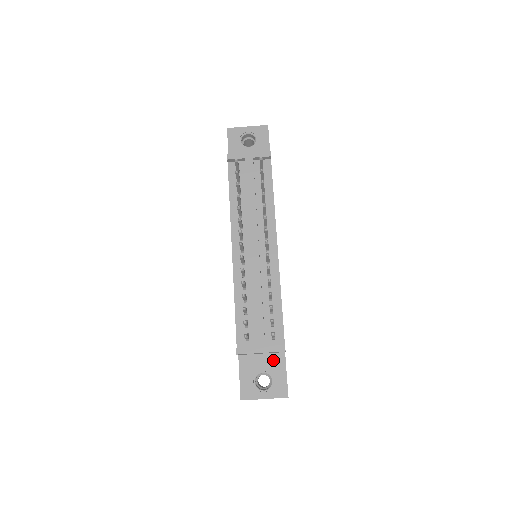
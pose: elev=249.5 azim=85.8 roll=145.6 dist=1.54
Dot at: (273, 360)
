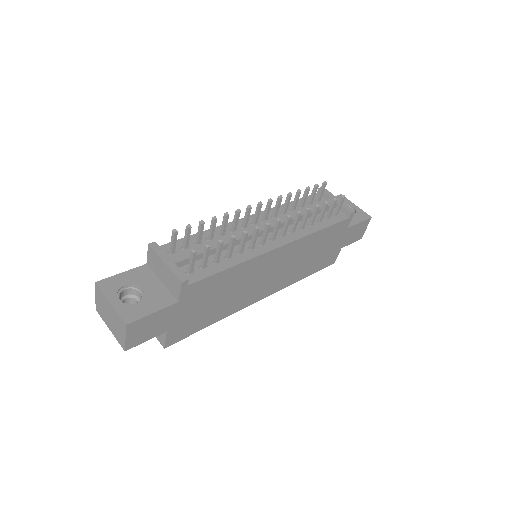
Dot at: (162, 294)
